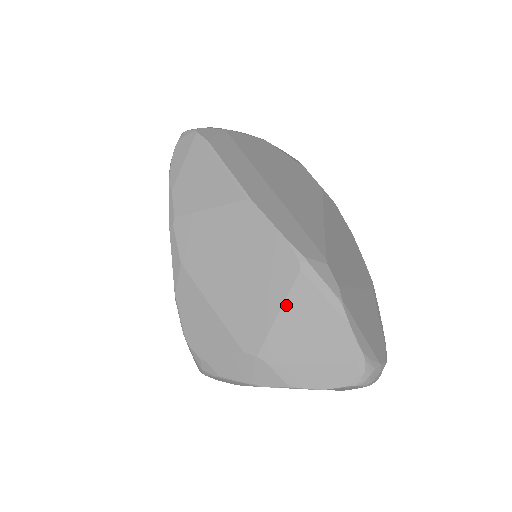
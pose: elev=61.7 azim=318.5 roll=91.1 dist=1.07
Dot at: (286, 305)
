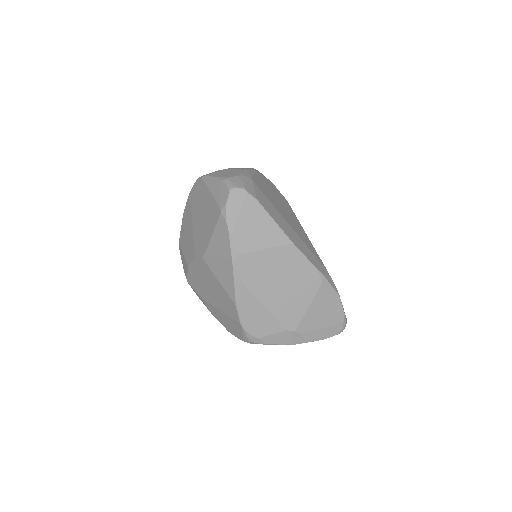
Dot at: (313, 302)
